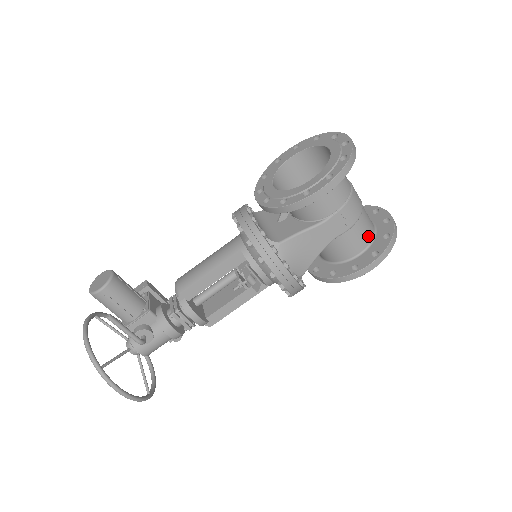
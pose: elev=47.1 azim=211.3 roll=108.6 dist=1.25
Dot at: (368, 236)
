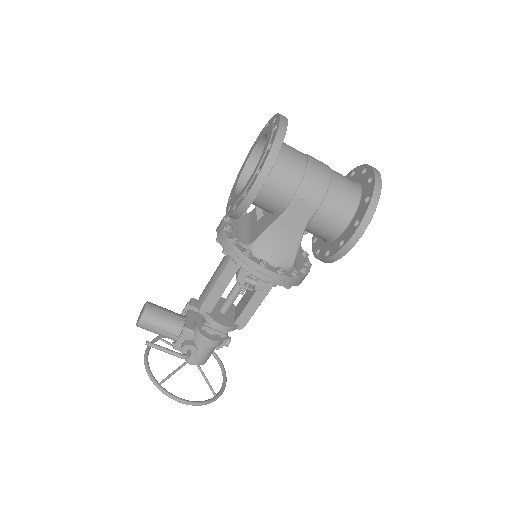
Dot at: (349, 205)
